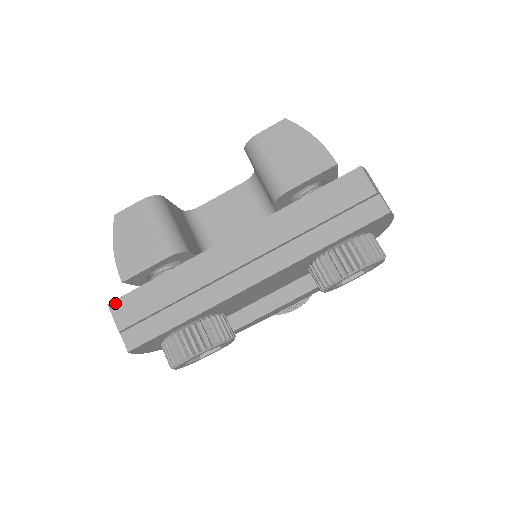
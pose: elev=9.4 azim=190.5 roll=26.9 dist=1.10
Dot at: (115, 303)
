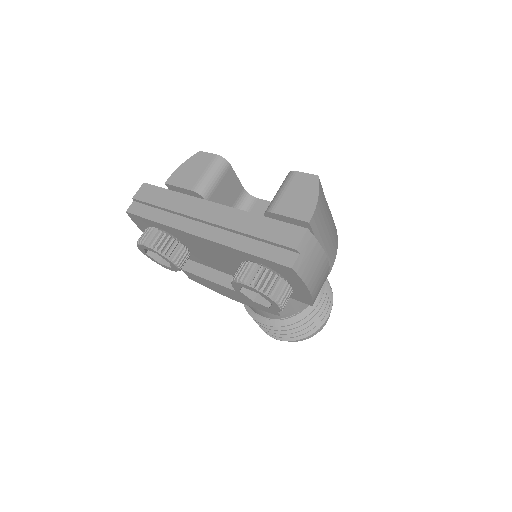
Dot at: (146, 185)
